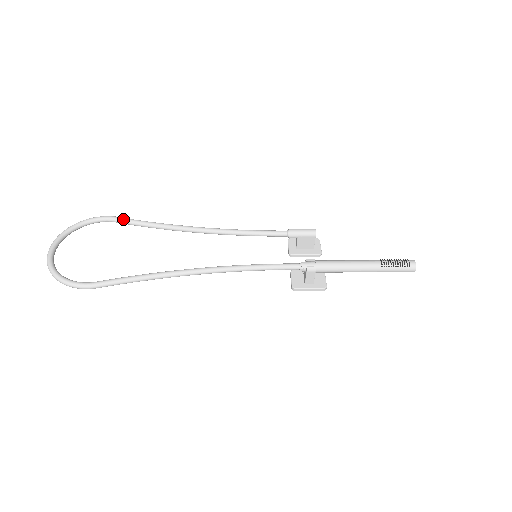
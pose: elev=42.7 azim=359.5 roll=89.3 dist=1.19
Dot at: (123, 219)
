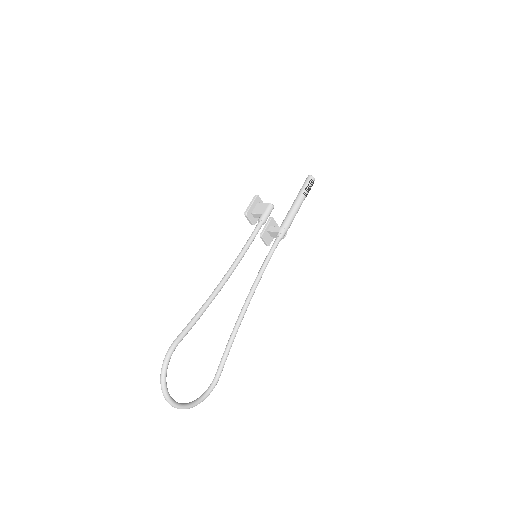
Dot at: occluded
